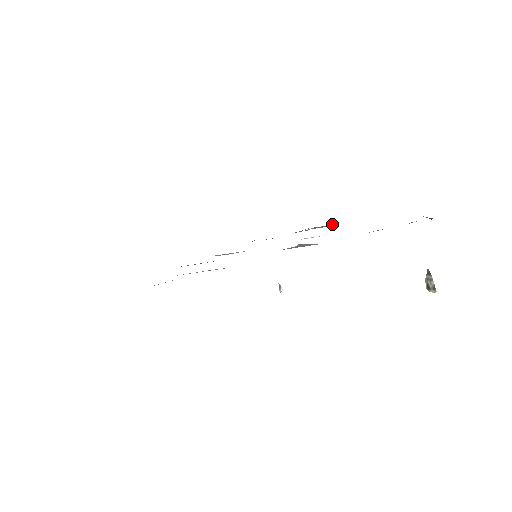
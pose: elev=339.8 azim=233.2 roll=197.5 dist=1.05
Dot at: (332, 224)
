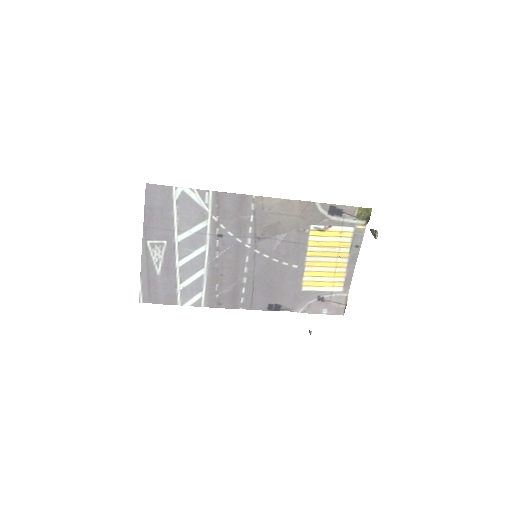
Dot at: (345, 295)
